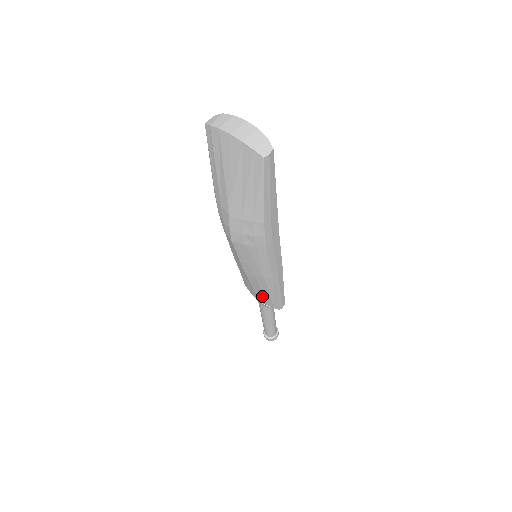
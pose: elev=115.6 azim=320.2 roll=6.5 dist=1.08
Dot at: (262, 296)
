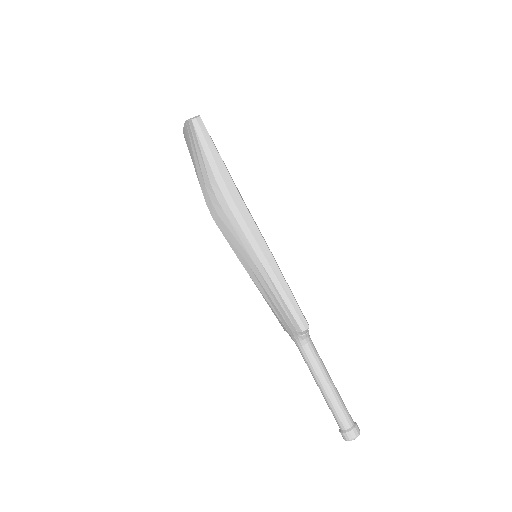
Dot at: (279, 312)
